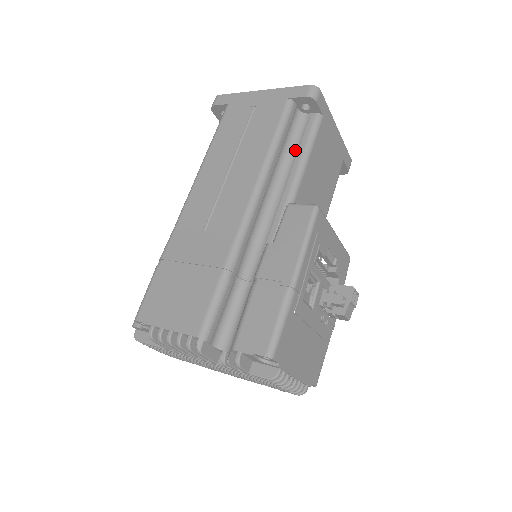
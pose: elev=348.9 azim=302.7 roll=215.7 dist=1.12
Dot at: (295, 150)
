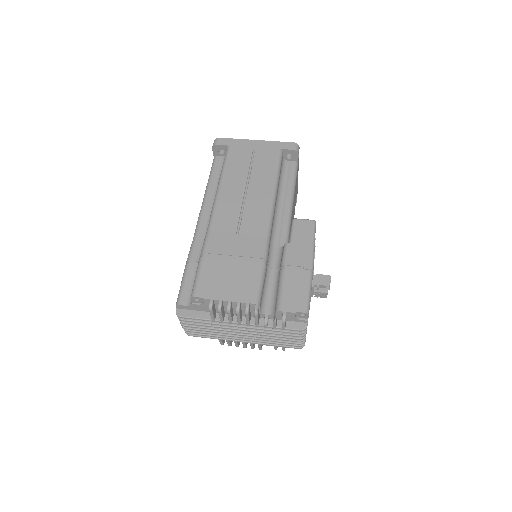
Dot at: (285, 184)
